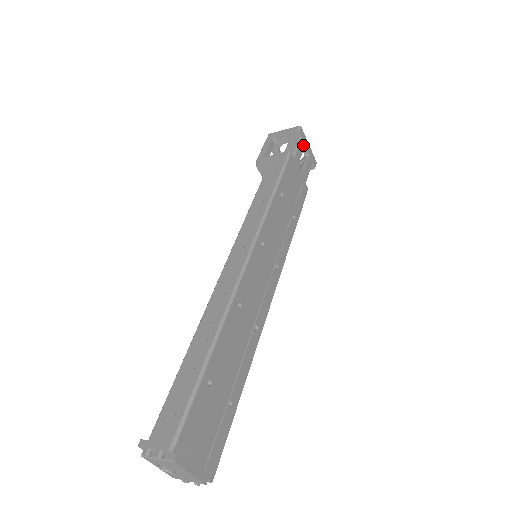
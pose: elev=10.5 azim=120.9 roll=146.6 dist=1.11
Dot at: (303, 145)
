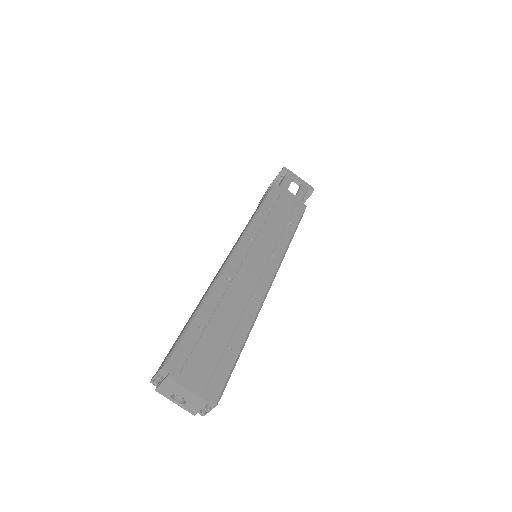
Dot at: (291, 178)
